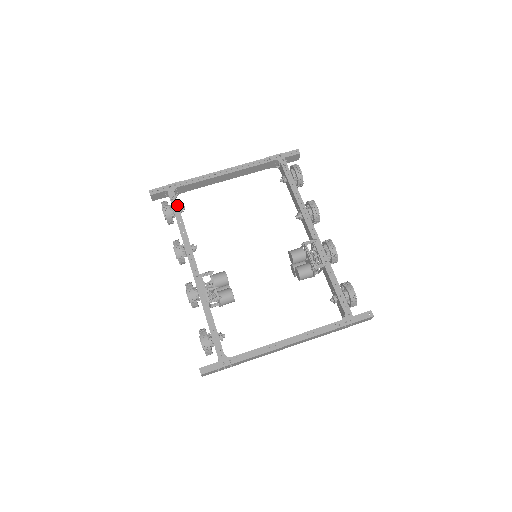
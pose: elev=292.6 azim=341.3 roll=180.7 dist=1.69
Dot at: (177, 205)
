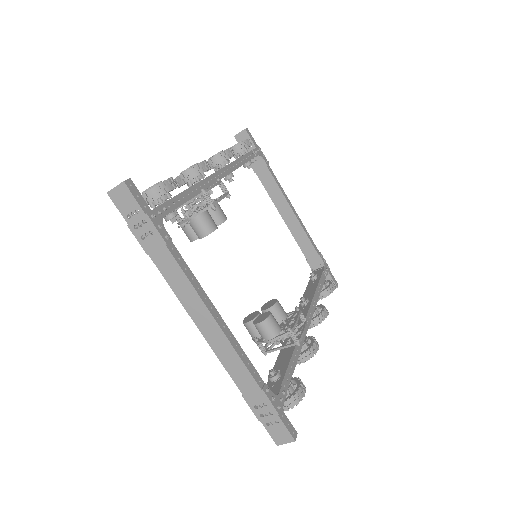
Dot at: (253, 157)
